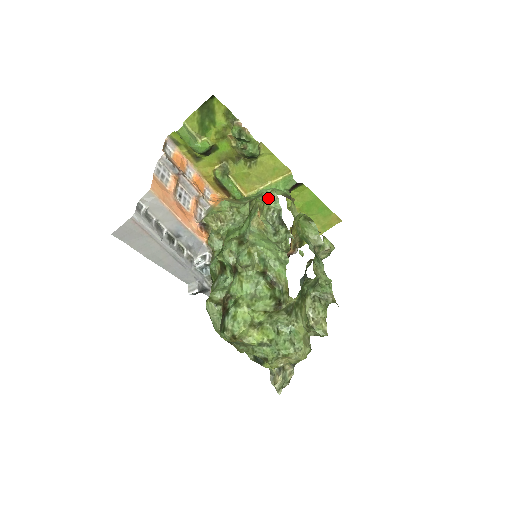
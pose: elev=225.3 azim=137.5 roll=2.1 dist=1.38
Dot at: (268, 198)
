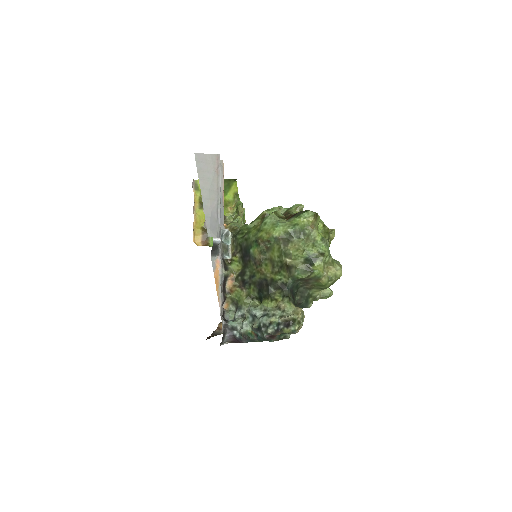
Dot at: occluded
